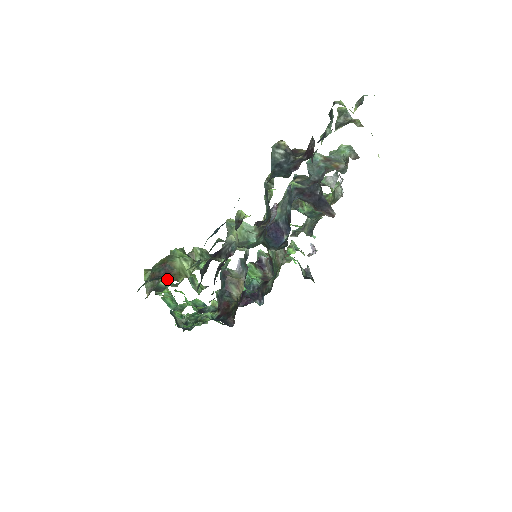
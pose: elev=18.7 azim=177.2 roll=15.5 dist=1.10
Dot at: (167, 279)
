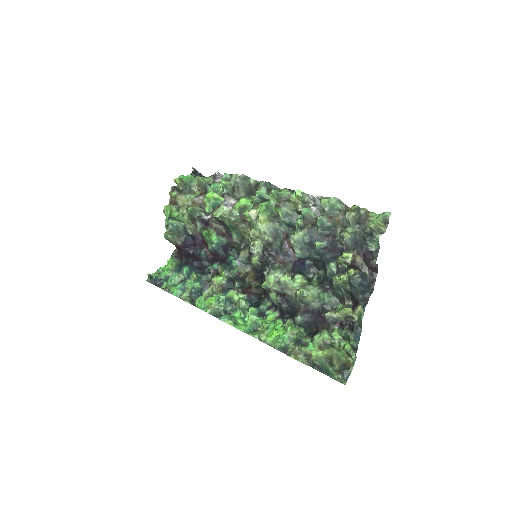
Dot at: (346, 367)
